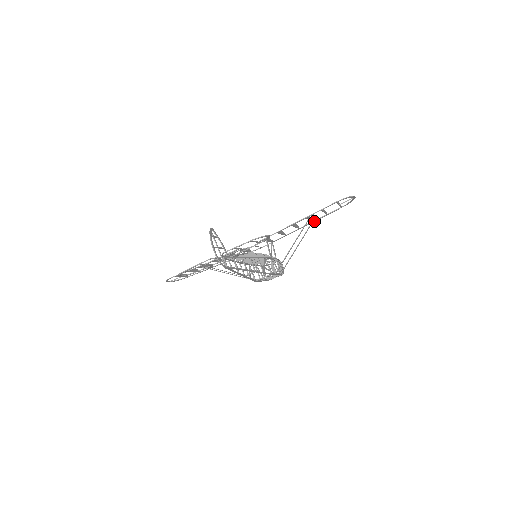
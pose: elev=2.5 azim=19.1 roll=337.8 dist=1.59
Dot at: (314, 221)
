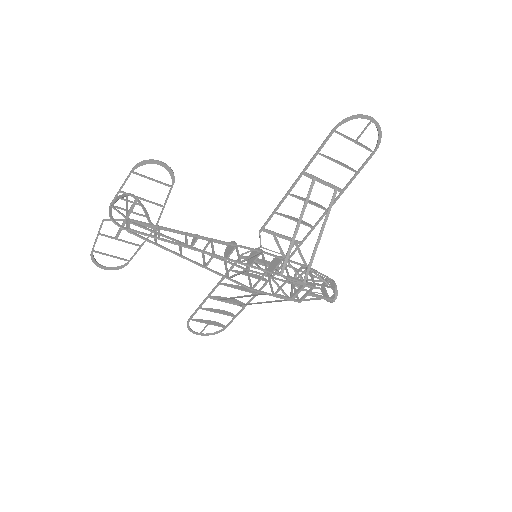
Dot at: (343, 191)
